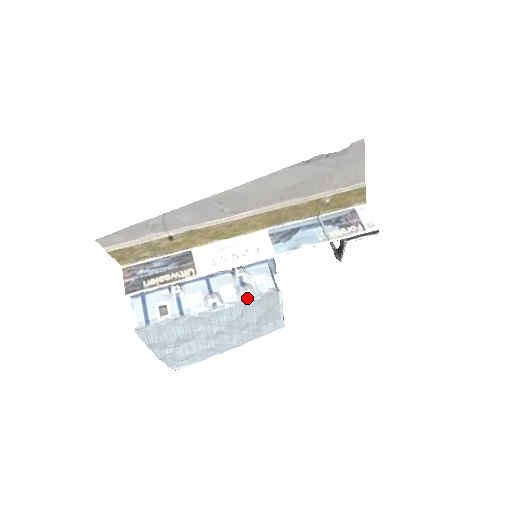
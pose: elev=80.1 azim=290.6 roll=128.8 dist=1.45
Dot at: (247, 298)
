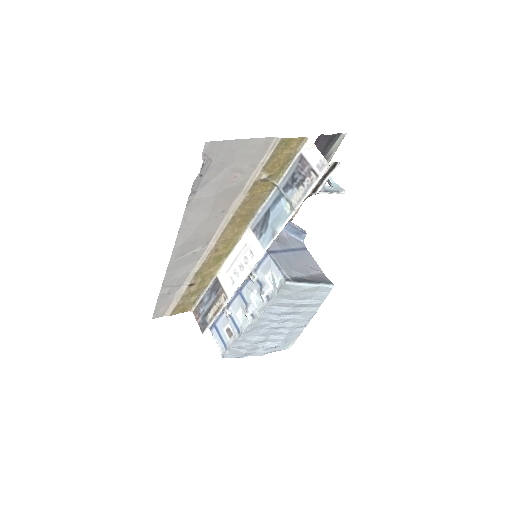
Dot at: (268, 300)
